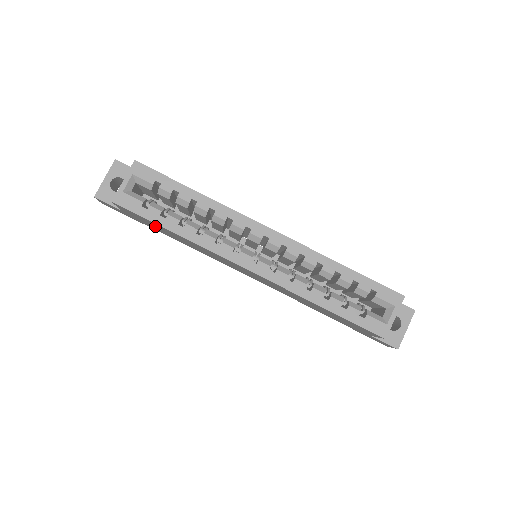
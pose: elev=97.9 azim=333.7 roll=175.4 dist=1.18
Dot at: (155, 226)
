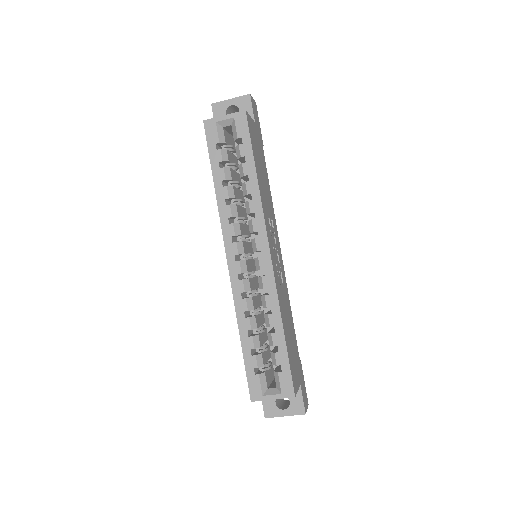
Dot at: occluded
